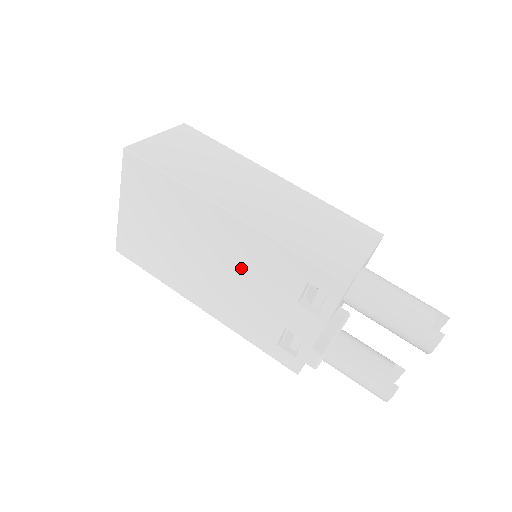
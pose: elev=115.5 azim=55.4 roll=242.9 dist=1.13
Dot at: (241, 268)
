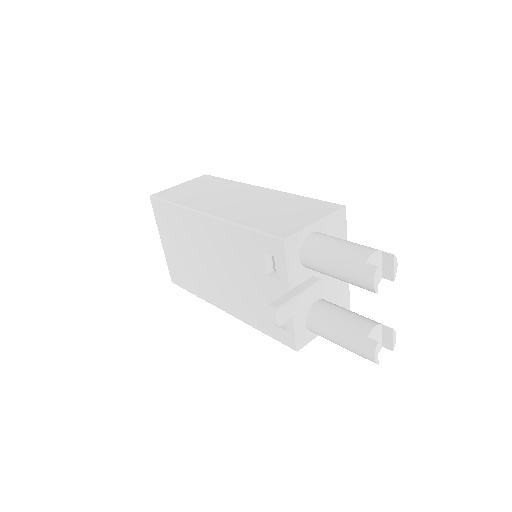
Dot at: (228, 260)
